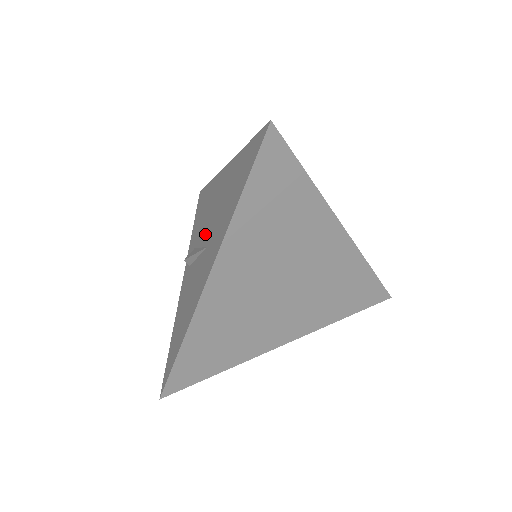
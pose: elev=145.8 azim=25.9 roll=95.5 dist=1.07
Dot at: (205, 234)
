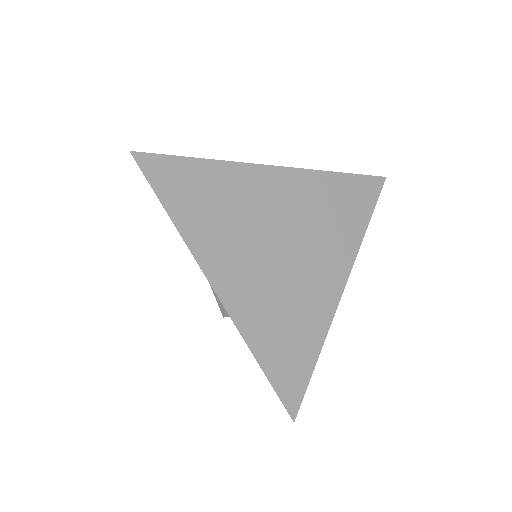
Dot at: occluded
